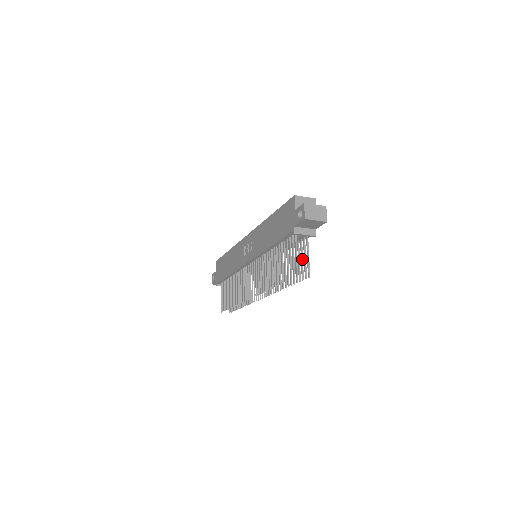
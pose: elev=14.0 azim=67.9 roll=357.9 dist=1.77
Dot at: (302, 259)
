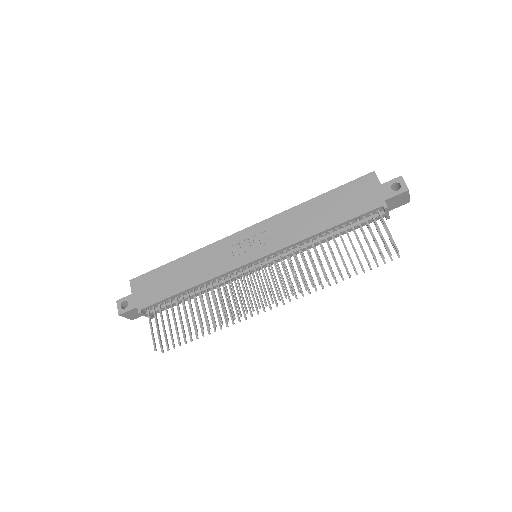
Dot at: occluded
